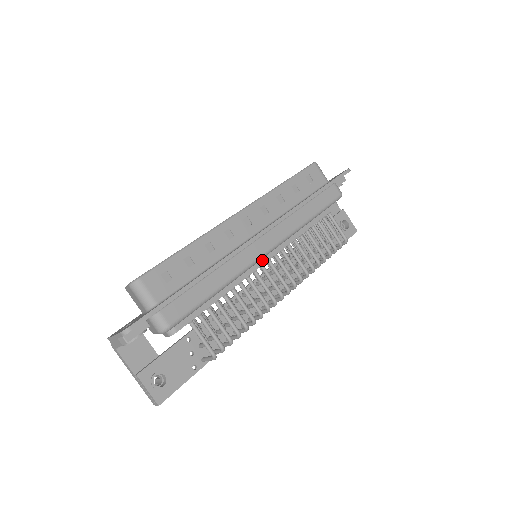
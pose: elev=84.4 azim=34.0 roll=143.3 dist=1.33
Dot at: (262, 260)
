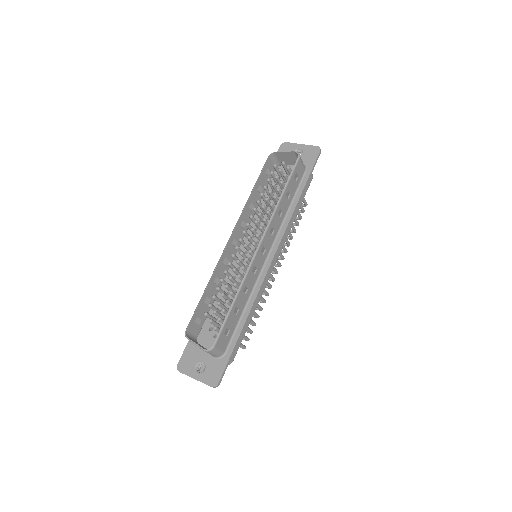
Dot at: occluded
